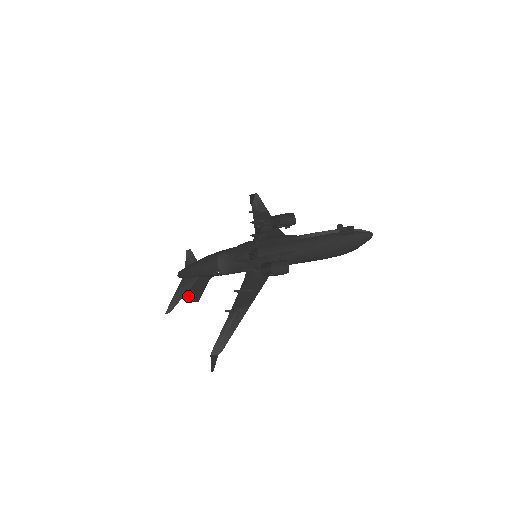
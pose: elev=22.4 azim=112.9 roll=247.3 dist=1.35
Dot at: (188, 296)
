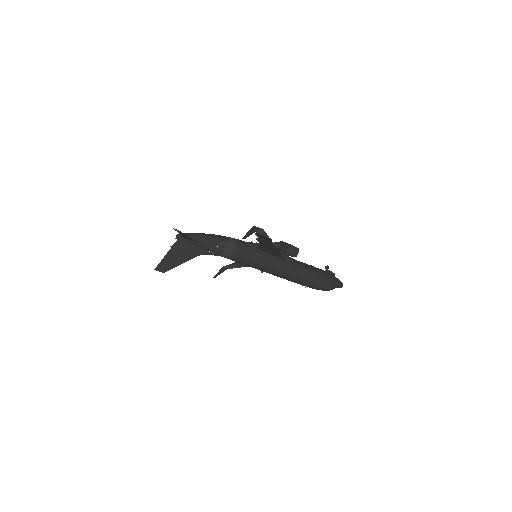
Dot at: (161, 261)
